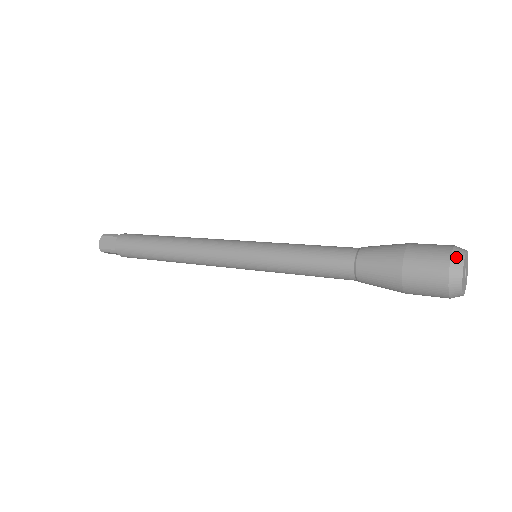
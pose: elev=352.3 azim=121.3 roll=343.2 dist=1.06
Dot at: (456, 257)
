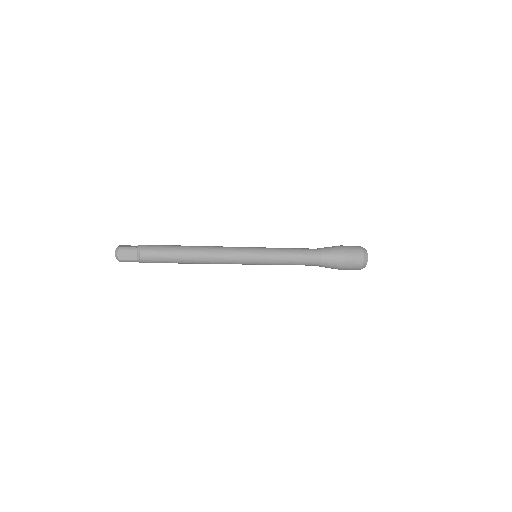
Dot at: (365, 255)
